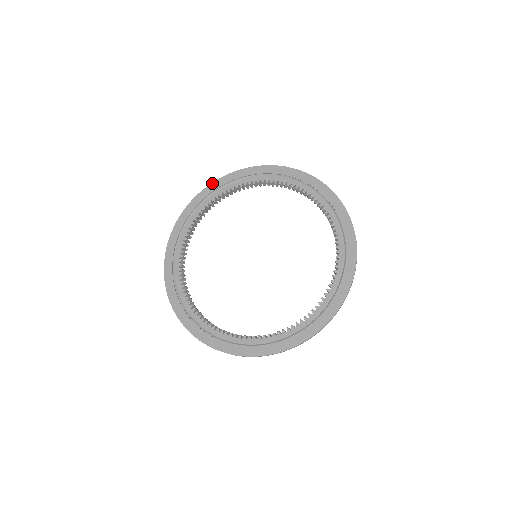
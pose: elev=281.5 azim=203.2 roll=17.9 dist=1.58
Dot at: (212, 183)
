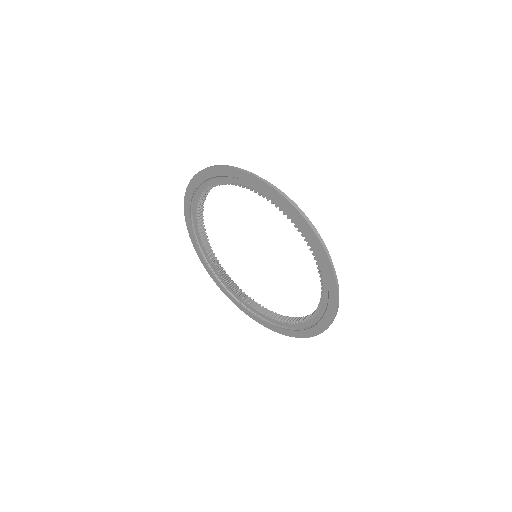
Dot at: (188, 231)
